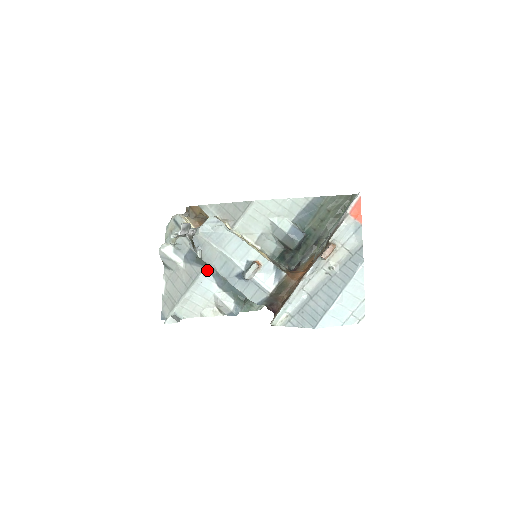
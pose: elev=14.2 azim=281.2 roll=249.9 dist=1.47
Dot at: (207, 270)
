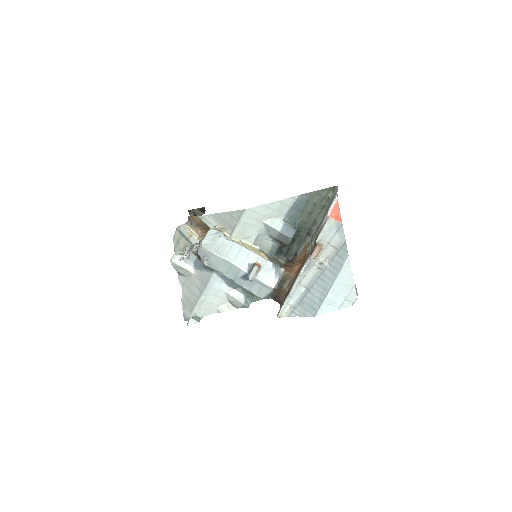
Dot at: (215, 274)
